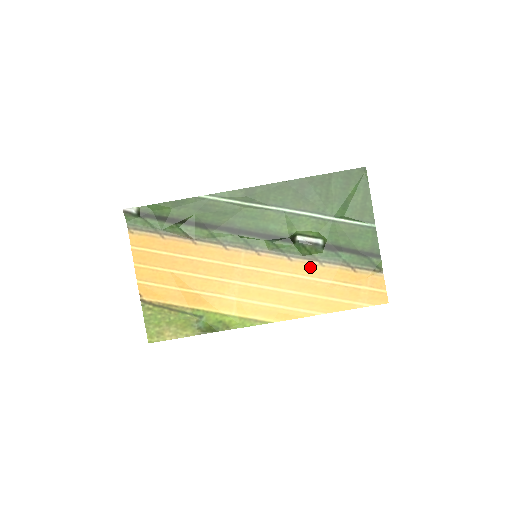
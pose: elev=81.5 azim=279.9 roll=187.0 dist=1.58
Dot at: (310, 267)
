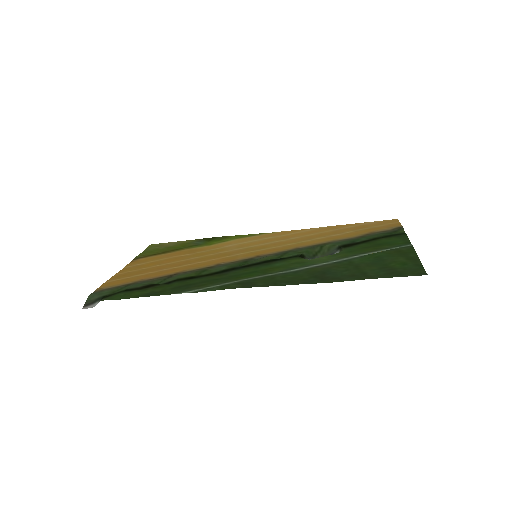
Dot at: (319, 242)
